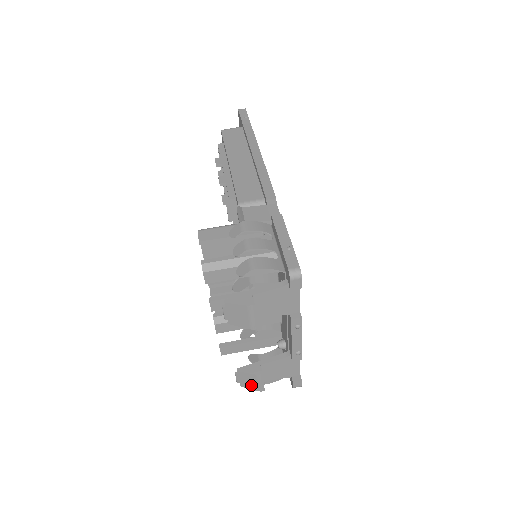
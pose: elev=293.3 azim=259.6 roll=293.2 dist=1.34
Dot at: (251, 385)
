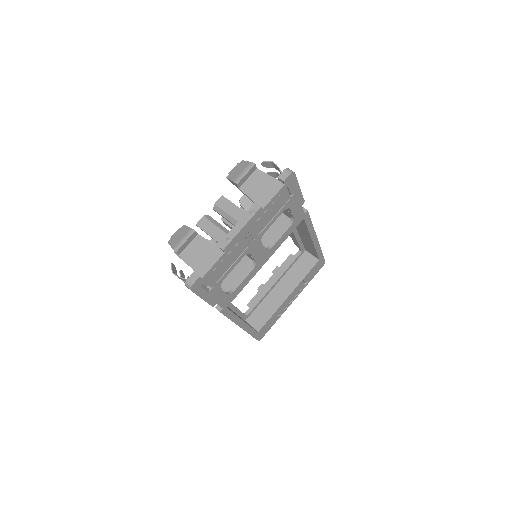
Dot at: (176, 241)
